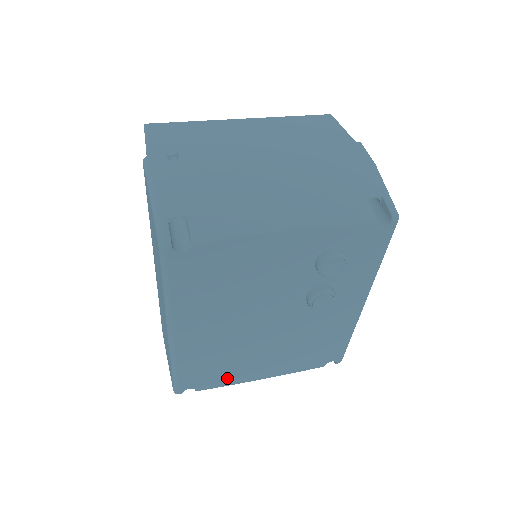
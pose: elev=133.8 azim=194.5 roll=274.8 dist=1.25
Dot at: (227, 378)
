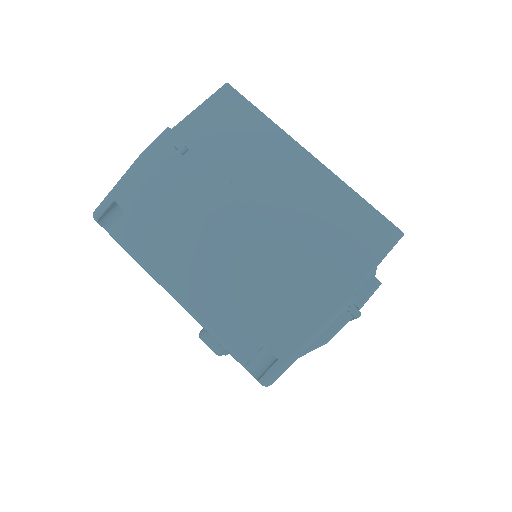
Dot at: occluded
